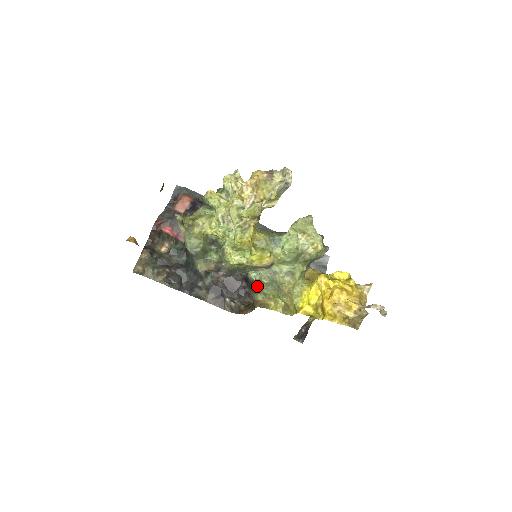
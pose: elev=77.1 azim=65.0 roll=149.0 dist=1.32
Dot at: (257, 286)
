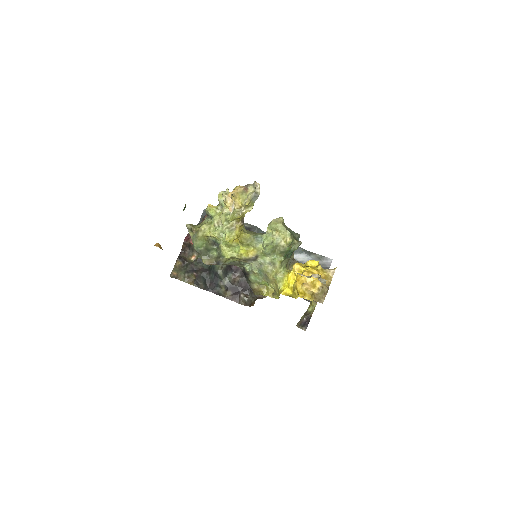
Dot at: (251, 276)
